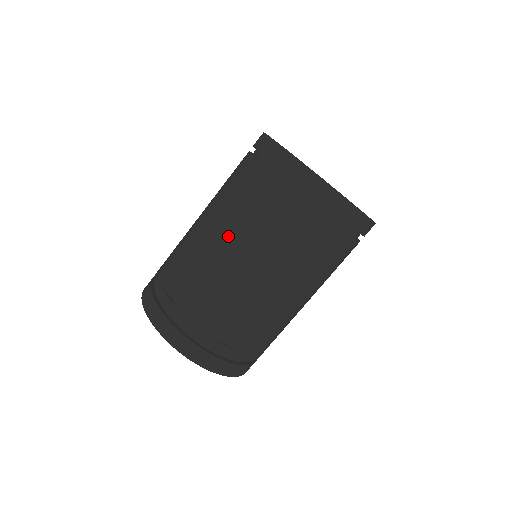
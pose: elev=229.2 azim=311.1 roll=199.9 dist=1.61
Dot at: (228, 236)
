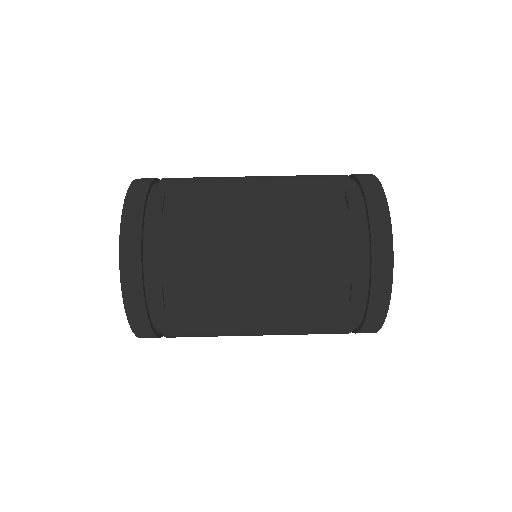
Dot at: (271, 213)
